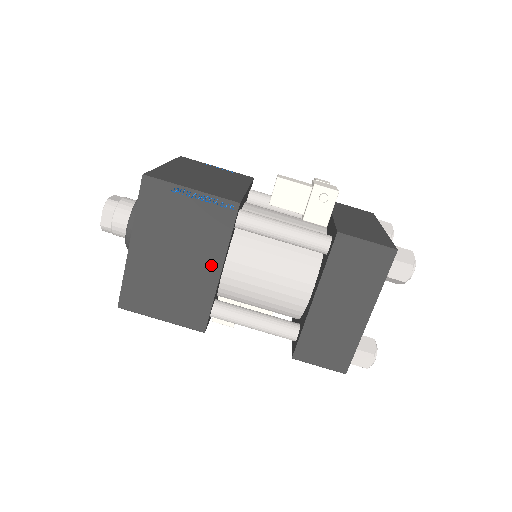
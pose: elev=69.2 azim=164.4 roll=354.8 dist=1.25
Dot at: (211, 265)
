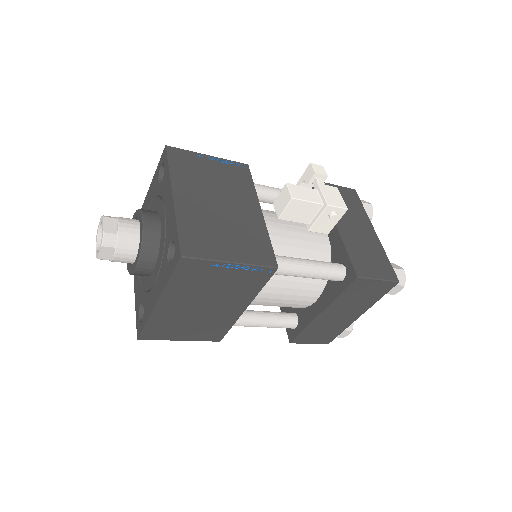
Dot at: (238, 306)
